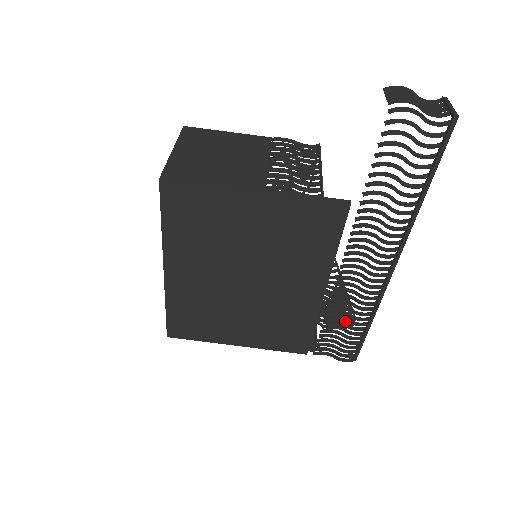
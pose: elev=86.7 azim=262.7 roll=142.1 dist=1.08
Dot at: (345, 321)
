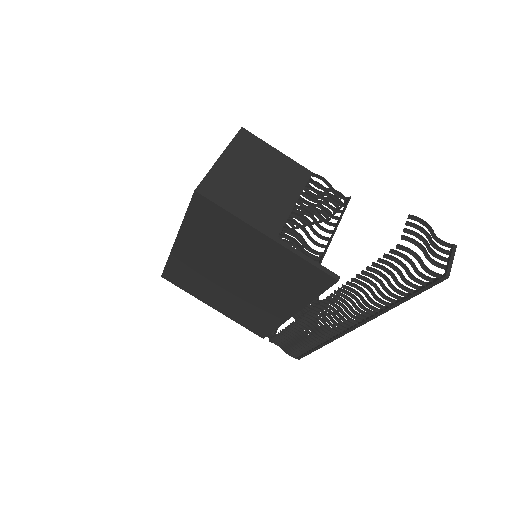
Dot at: occluded
